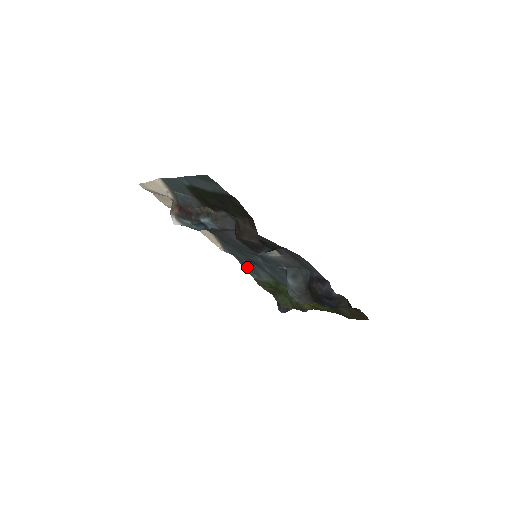
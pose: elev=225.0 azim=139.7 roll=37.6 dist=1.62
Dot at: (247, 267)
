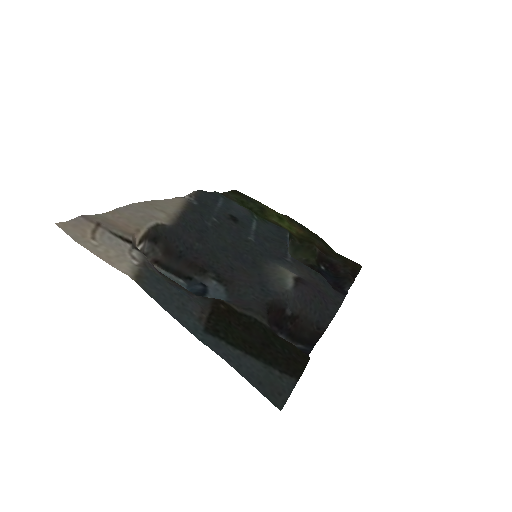
Dot at: (215, 196)
